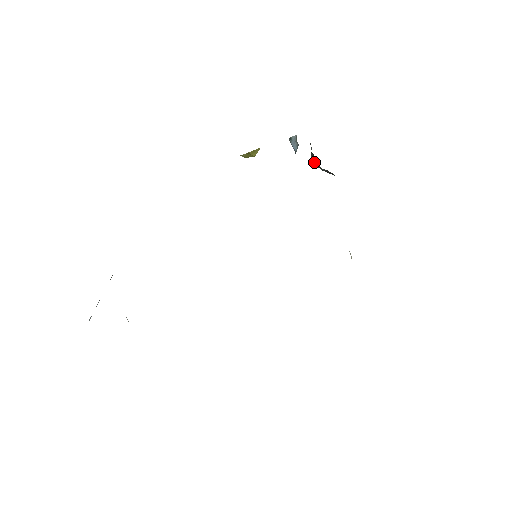
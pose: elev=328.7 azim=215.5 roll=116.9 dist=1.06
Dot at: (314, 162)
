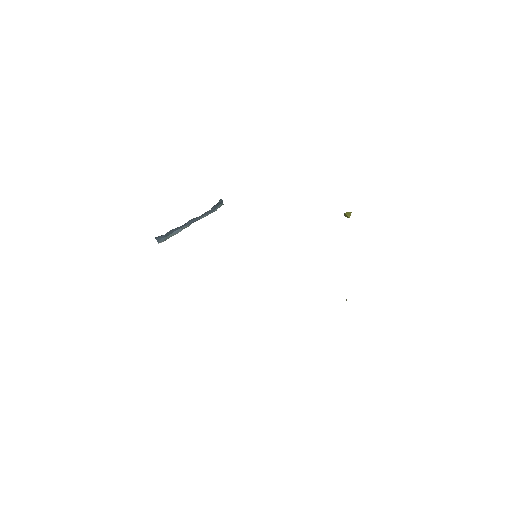
Dot at: occluded
